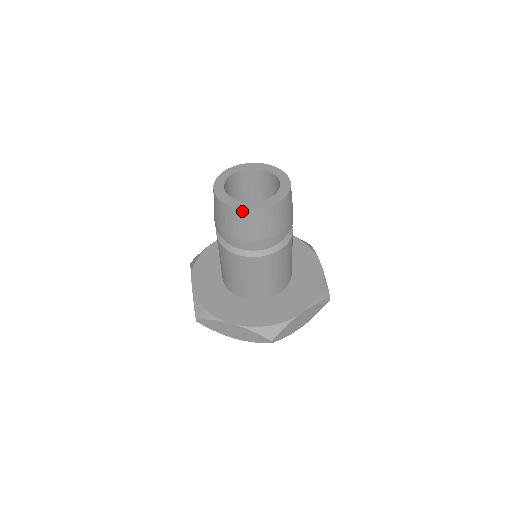
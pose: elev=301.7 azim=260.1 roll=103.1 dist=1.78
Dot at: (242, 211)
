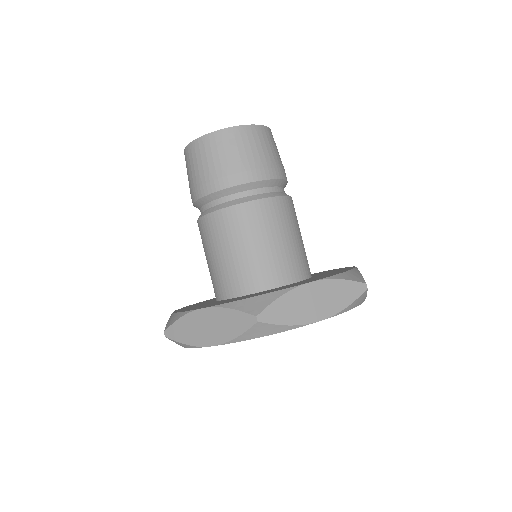
Dot at: (250, 128)
